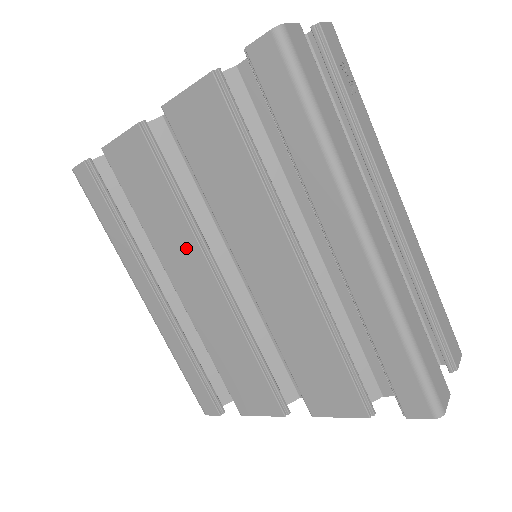
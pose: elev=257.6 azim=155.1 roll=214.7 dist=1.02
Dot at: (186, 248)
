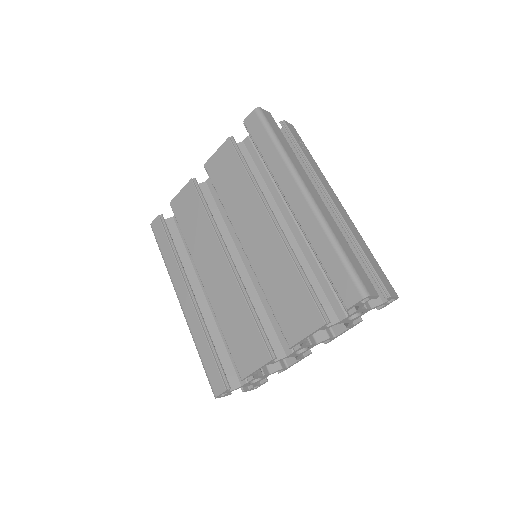
Dot at: (210, 245)
